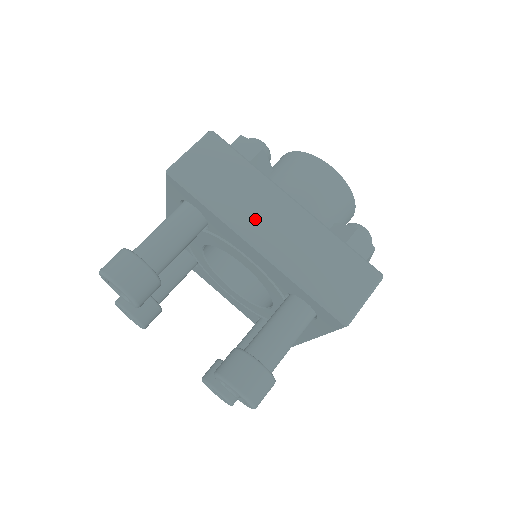
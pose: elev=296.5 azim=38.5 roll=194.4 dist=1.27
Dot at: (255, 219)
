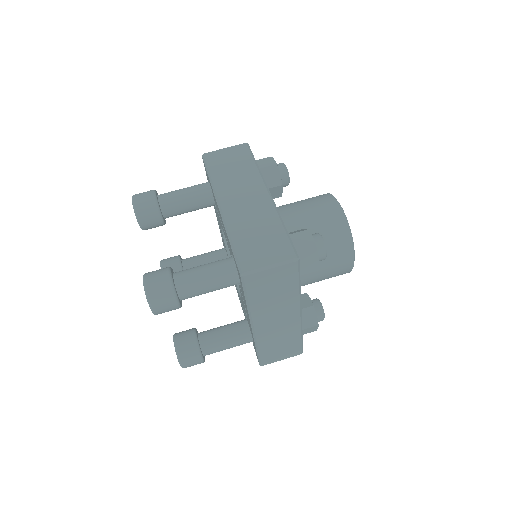
Dot at: (232, 192)
